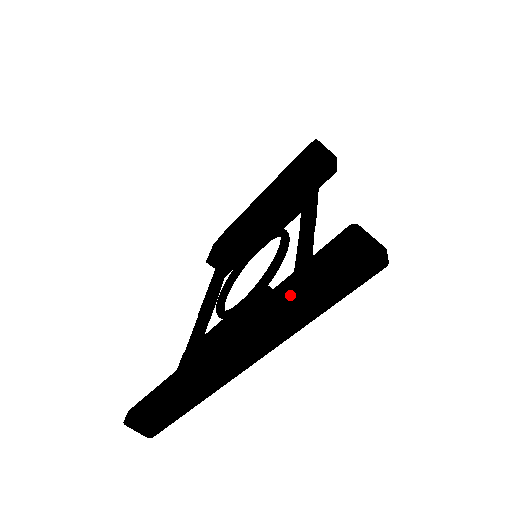
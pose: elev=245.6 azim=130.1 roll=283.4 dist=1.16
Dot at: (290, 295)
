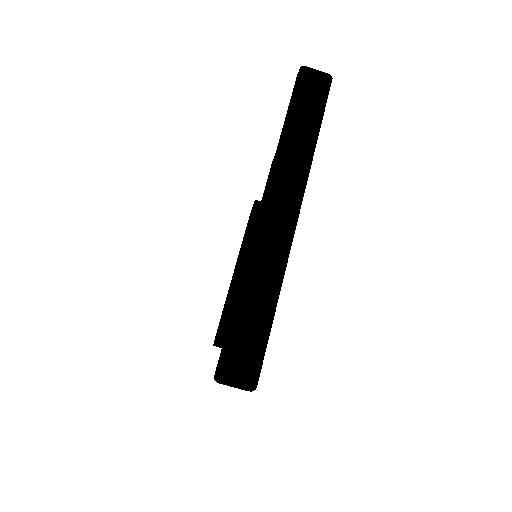
Dot at: (291, 124)
